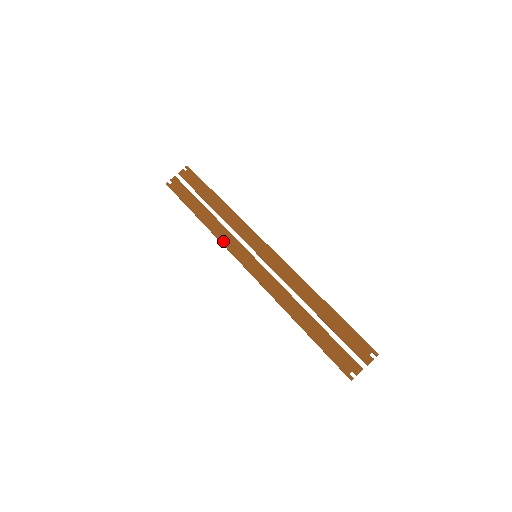
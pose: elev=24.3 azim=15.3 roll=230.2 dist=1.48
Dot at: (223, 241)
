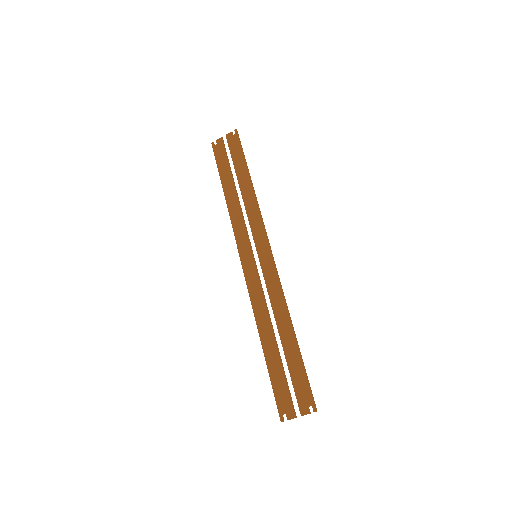
Dot at: (234, 227)
